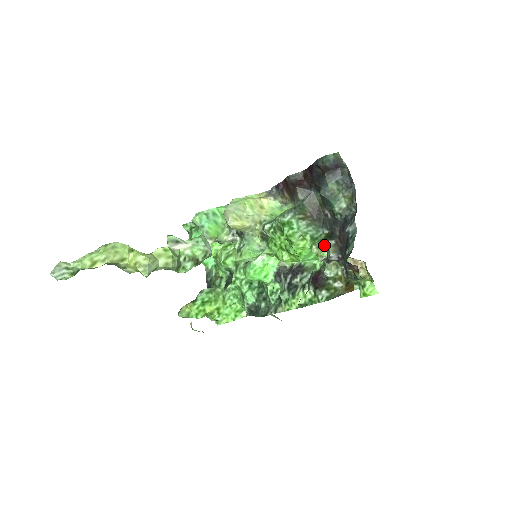
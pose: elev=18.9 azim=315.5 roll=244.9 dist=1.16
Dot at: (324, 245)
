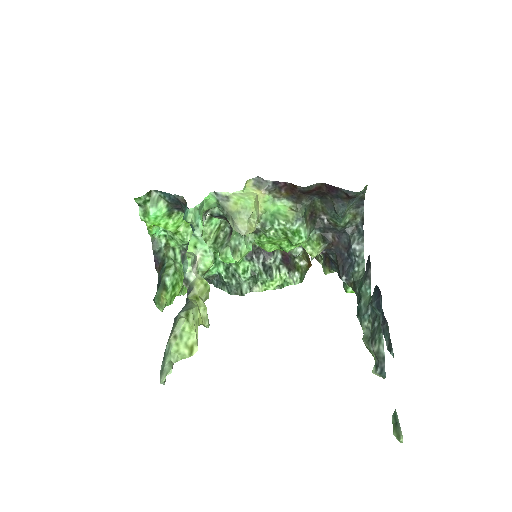
Dot at: (320, 248)
